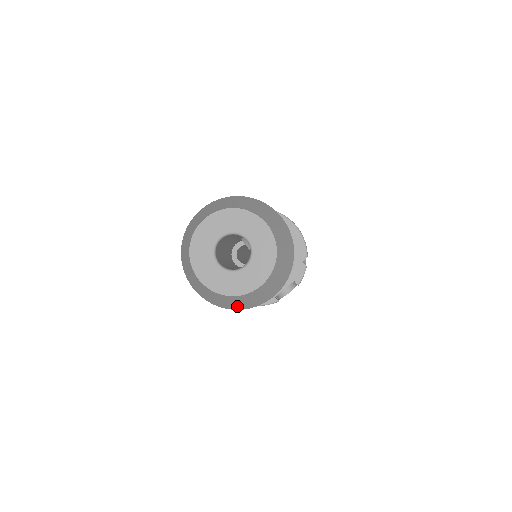
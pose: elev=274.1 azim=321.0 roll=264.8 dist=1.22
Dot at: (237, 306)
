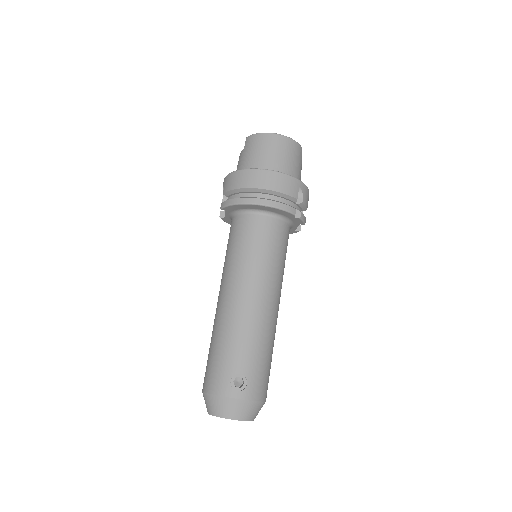
Dot at: occluded
